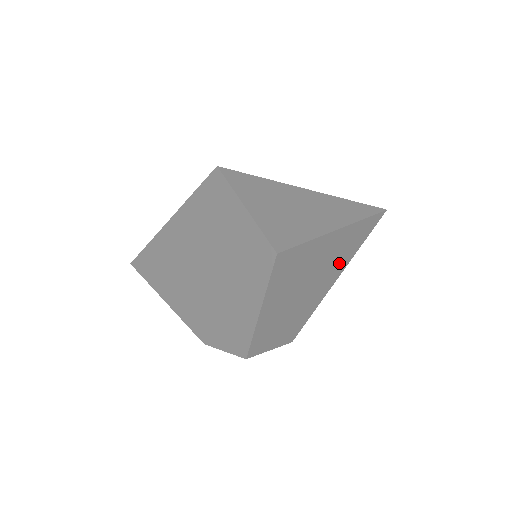
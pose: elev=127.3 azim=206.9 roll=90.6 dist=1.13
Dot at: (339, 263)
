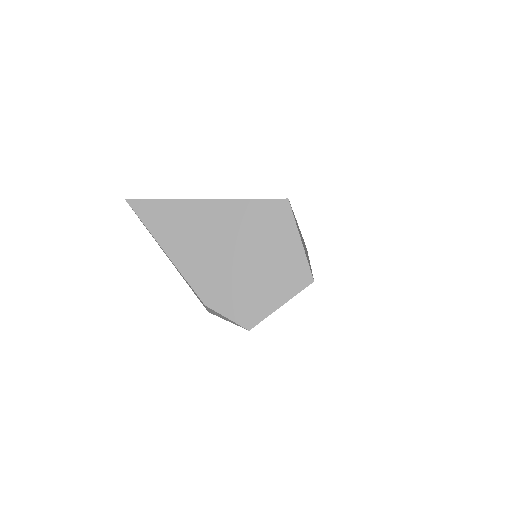
Dot at: occluded
